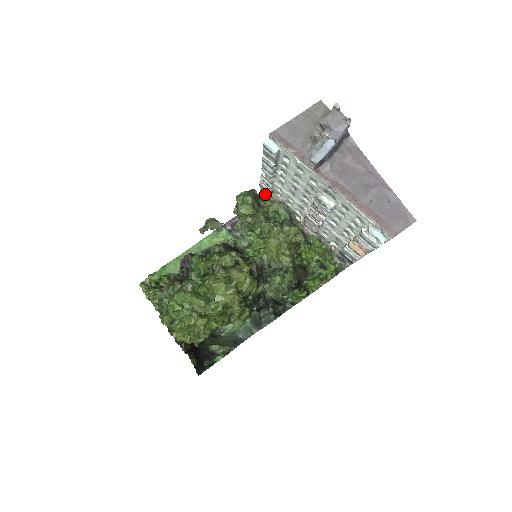
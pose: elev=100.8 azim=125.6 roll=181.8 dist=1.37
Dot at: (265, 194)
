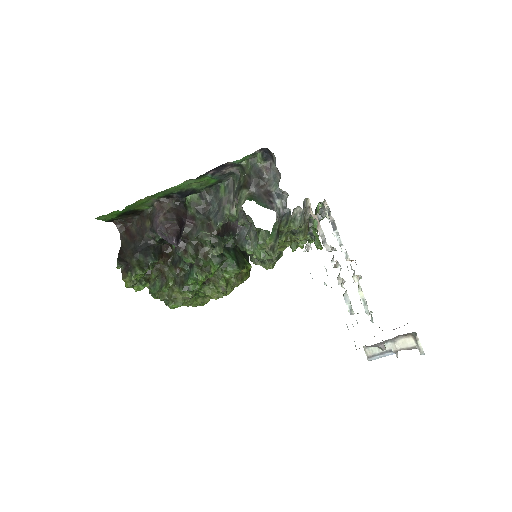
Dot at: (286, 207)
